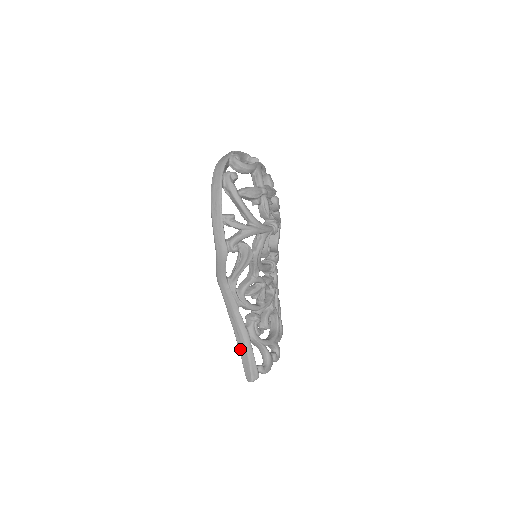
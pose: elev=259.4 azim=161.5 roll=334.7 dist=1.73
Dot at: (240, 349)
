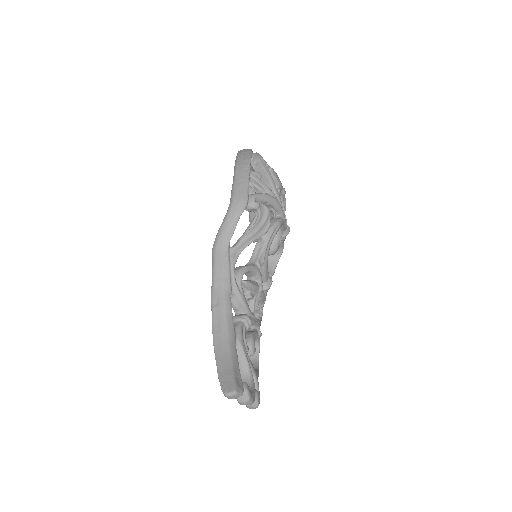
Dot at: (217, 351)
